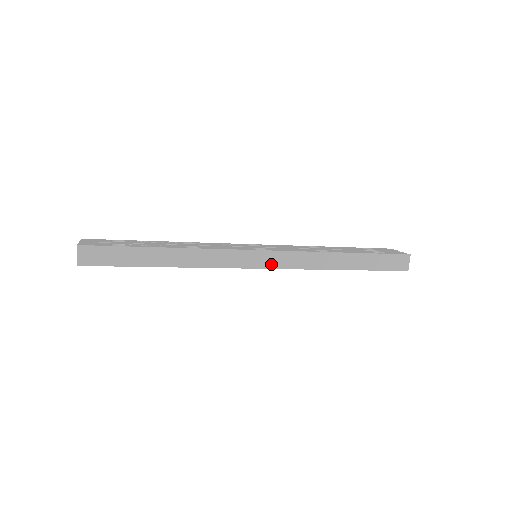
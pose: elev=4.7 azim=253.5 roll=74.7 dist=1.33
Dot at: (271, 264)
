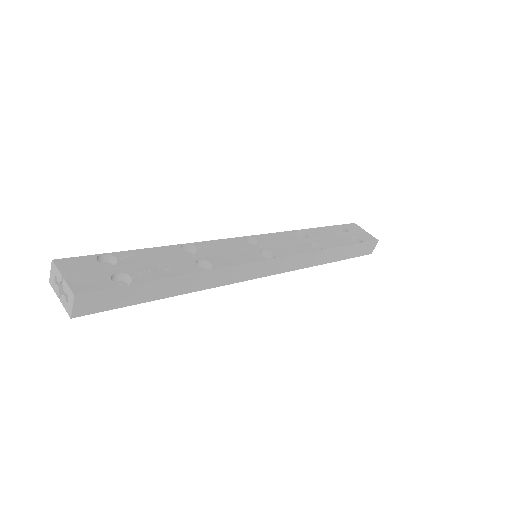
Dot at: (276, 270)
